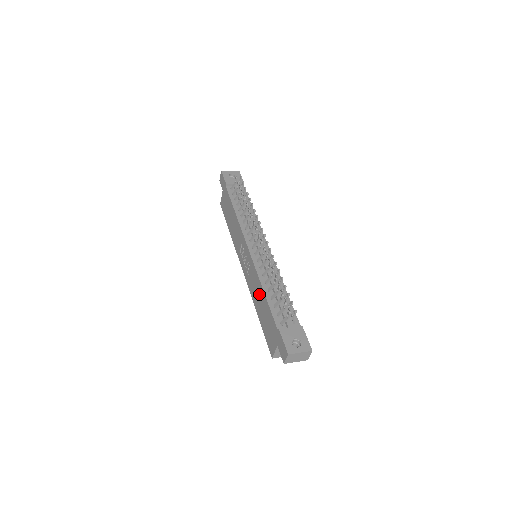
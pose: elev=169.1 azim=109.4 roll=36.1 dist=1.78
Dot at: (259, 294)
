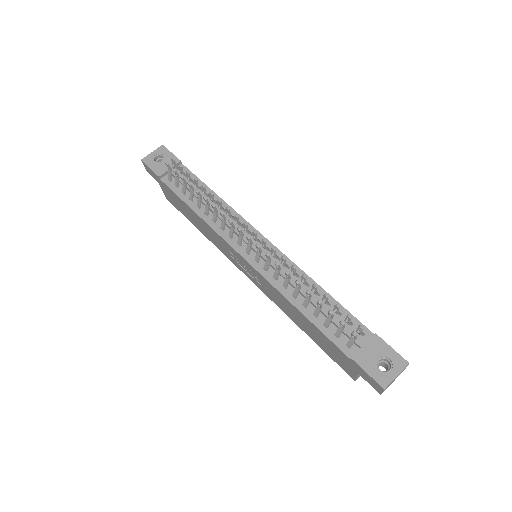
Dot at: (293, 312)
